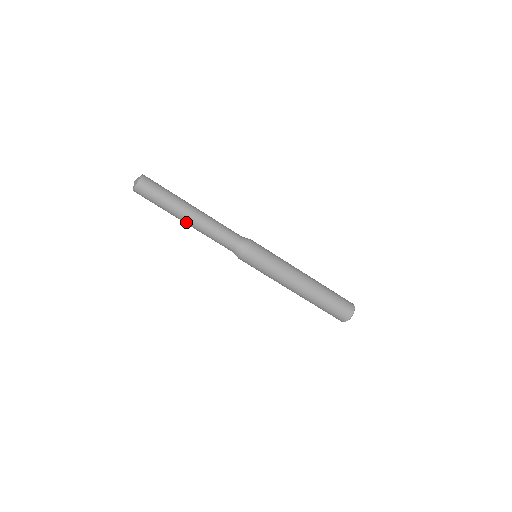
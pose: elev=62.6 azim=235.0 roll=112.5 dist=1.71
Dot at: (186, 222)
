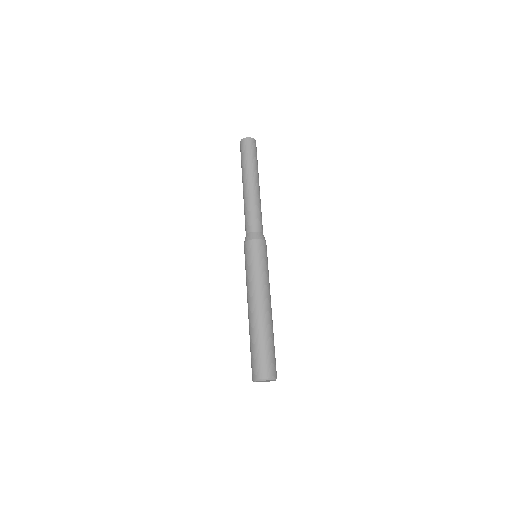
Dot at: (243, 187)
